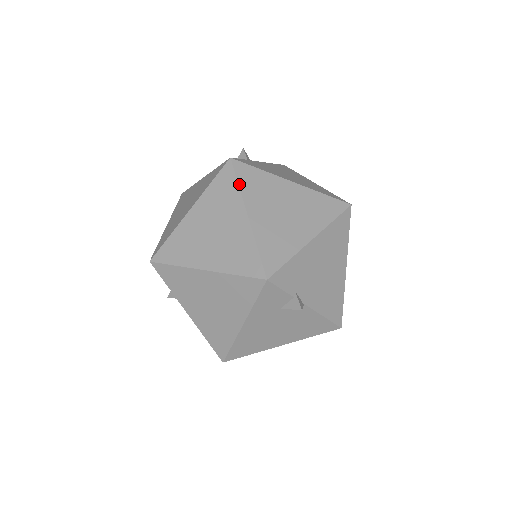
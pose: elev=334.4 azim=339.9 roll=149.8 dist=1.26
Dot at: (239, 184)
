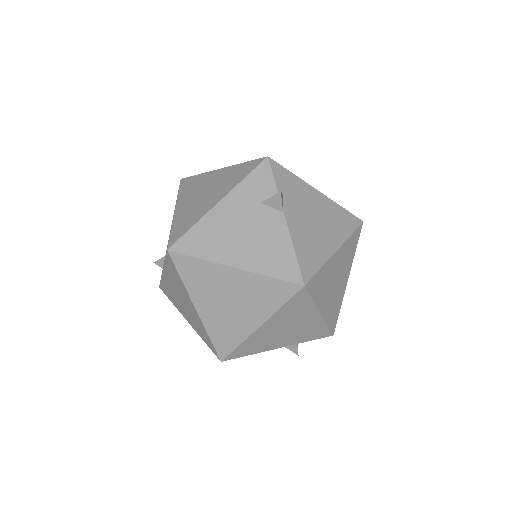
Dot at: occluded
